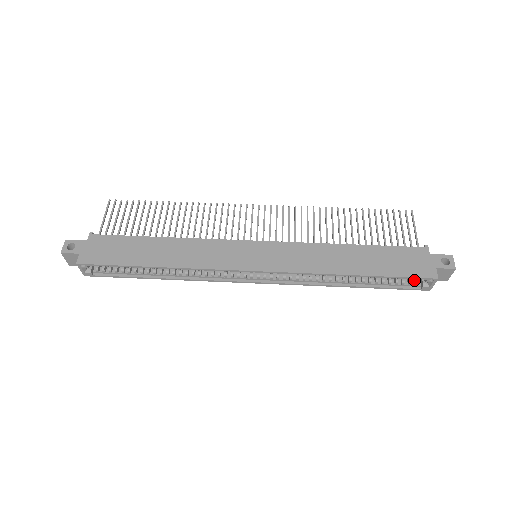
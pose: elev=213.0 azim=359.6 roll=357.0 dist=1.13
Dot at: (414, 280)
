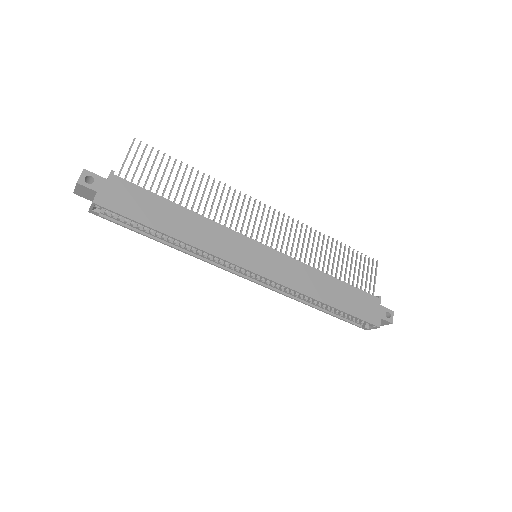
Dot at: occluded
